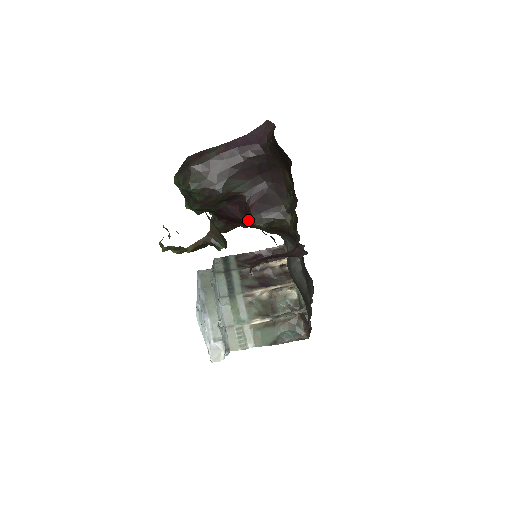
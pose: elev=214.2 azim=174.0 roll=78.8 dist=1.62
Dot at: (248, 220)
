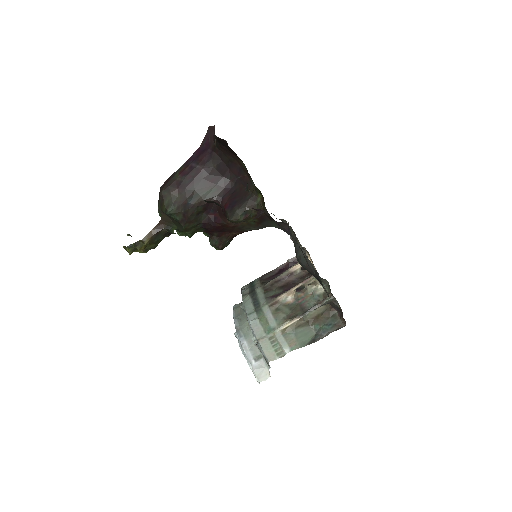
Dot at: (229, 221)
